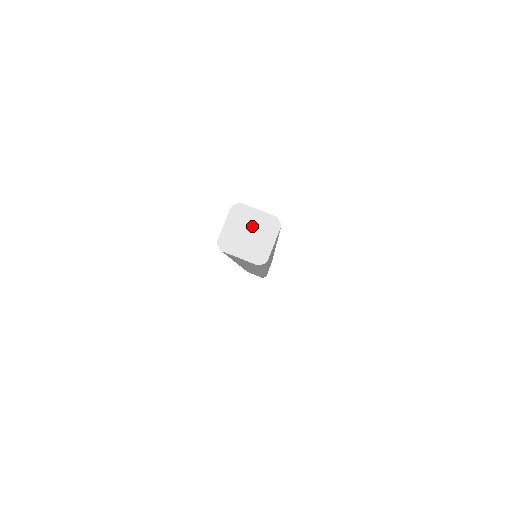
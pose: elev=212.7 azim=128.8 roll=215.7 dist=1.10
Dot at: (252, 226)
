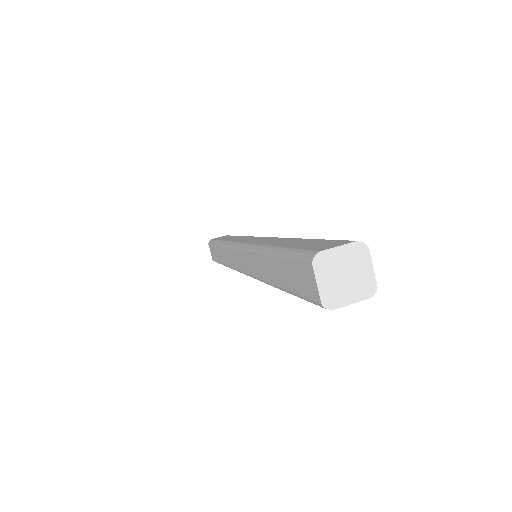
Dot at: (343, 266)
